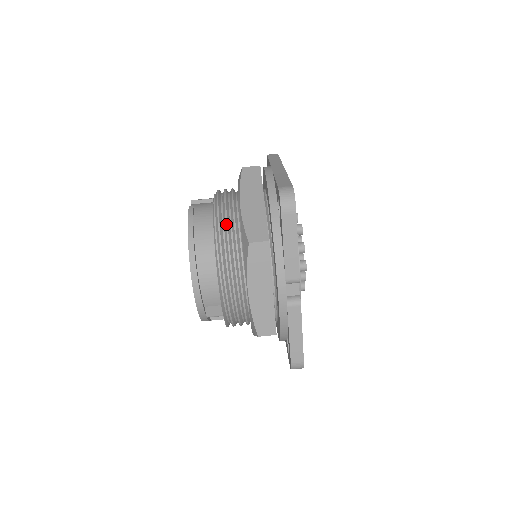
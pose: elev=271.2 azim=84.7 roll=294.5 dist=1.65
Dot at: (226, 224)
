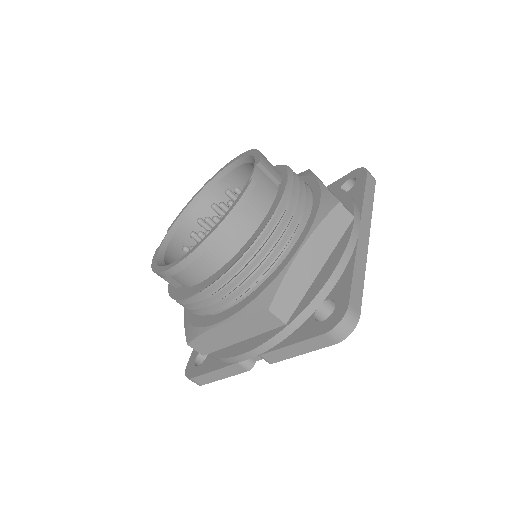
Dot at: (267, 252)
